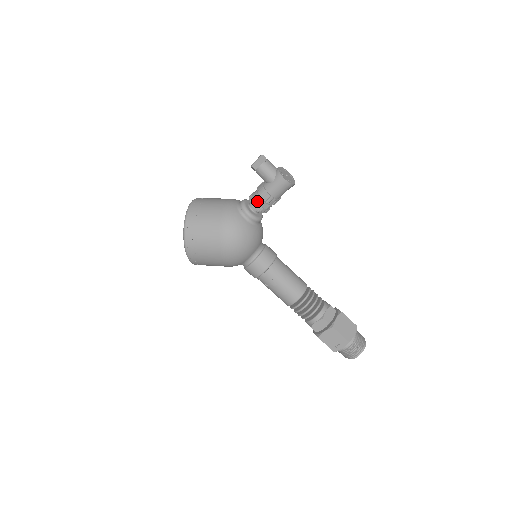
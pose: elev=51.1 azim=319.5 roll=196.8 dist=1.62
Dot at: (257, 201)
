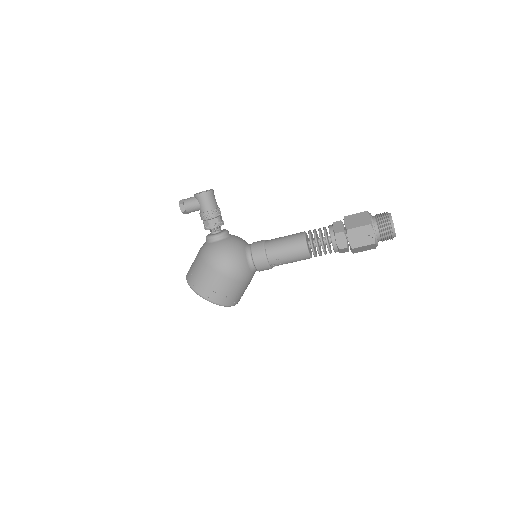
Dot at: (208, 224)
